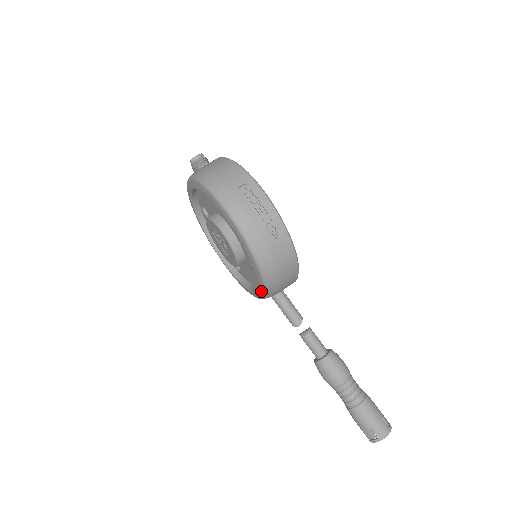
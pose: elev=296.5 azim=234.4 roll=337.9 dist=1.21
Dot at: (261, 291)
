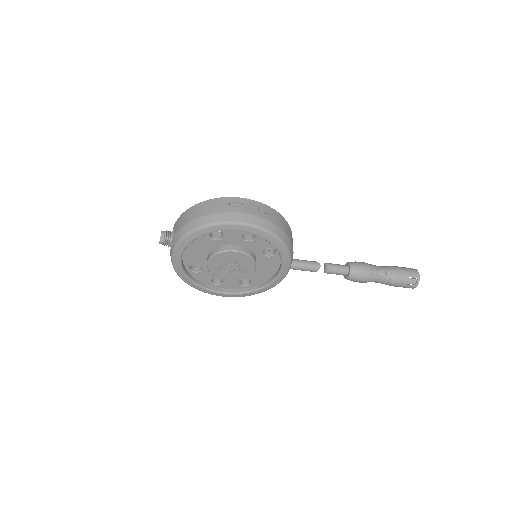
Dot at: (286, 262)
